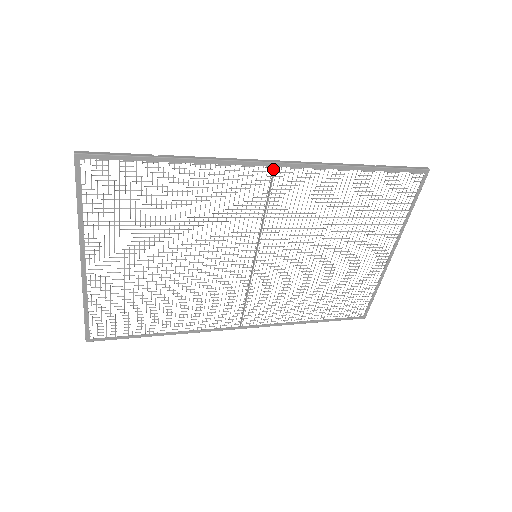
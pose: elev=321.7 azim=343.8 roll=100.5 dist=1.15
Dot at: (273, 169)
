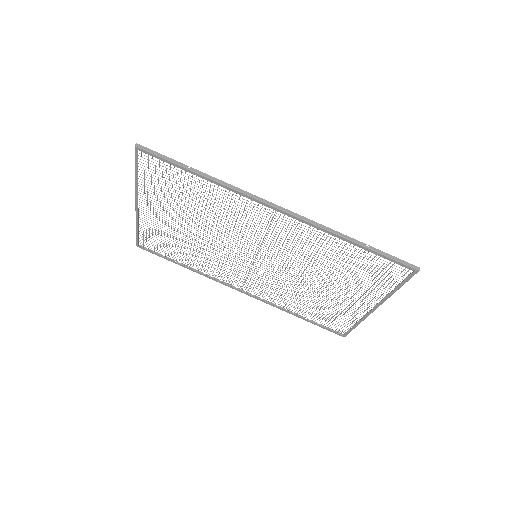
Dot at: (276, 210)
